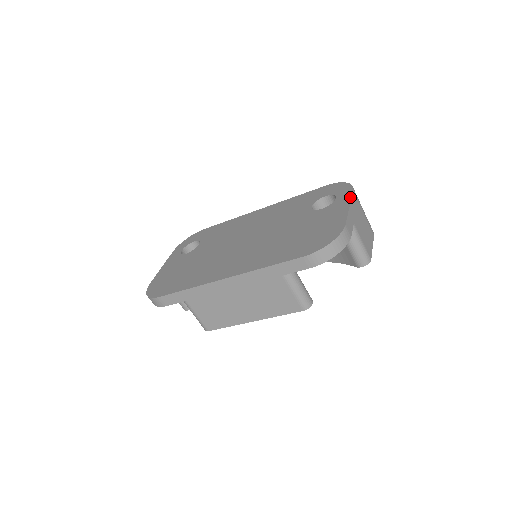
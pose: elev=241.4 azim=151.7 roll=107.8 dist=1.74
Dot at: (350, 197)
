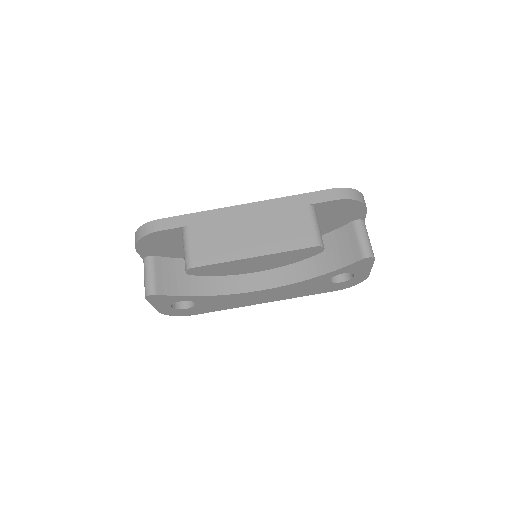
Dot at: occluded
